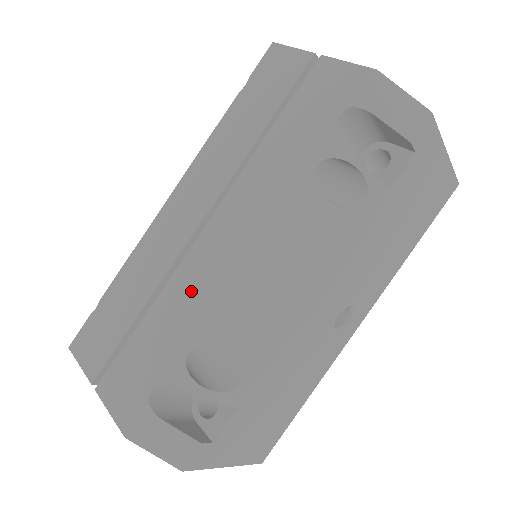
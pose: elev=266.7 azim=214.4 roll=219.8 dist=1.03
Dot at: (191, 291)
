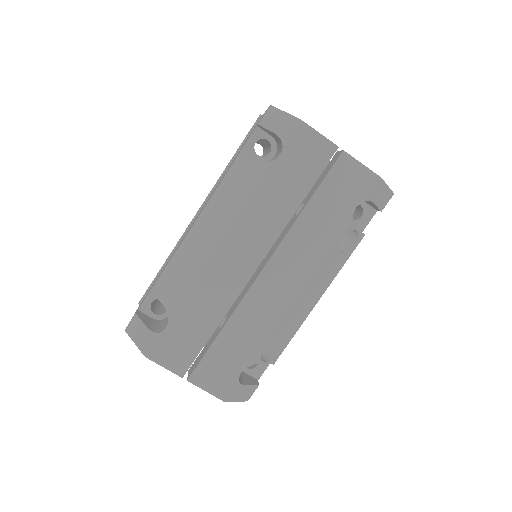
Dot at: (259, 315)
